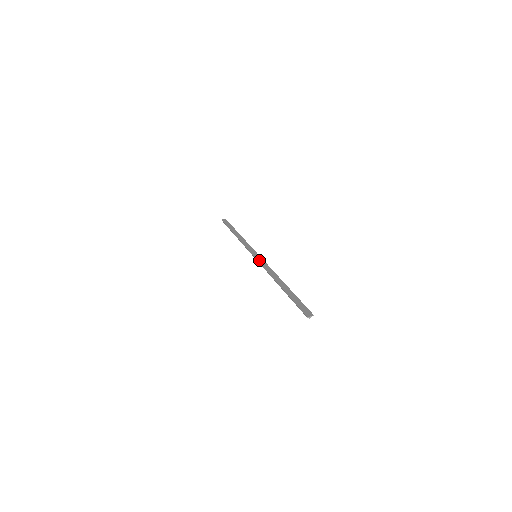
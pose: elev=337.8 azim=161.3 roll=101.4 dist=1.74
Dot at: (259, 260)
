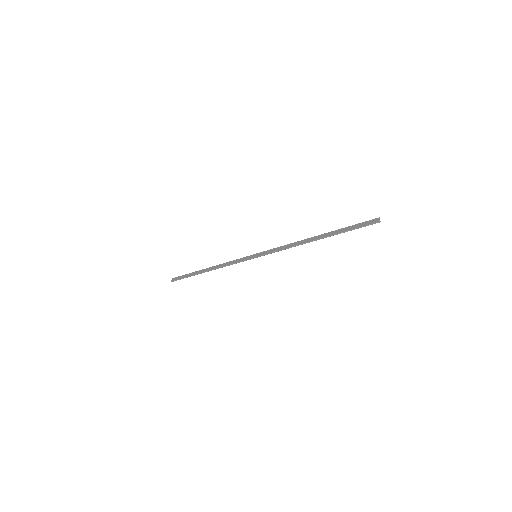
Dot at: (265, 253)
